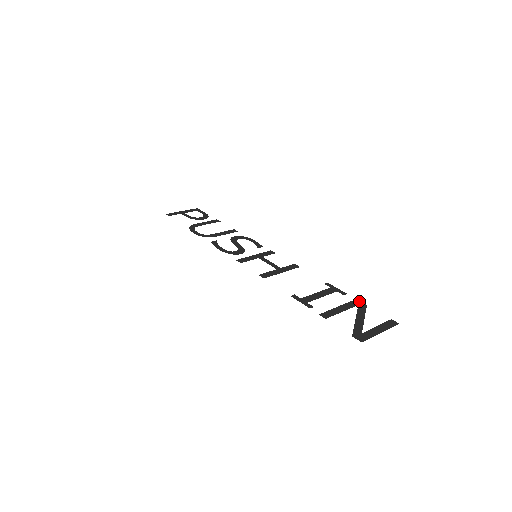
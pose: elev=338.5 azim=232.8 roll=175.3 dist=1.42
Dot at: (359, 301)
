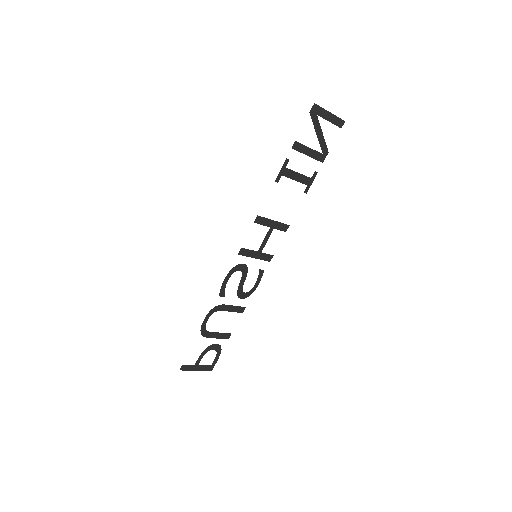
Dot at: (324, 159)
